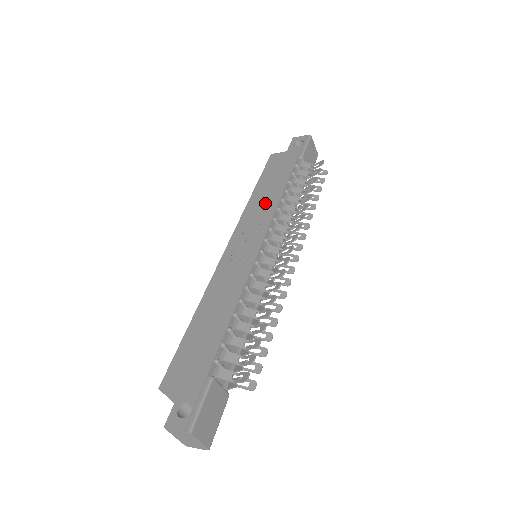
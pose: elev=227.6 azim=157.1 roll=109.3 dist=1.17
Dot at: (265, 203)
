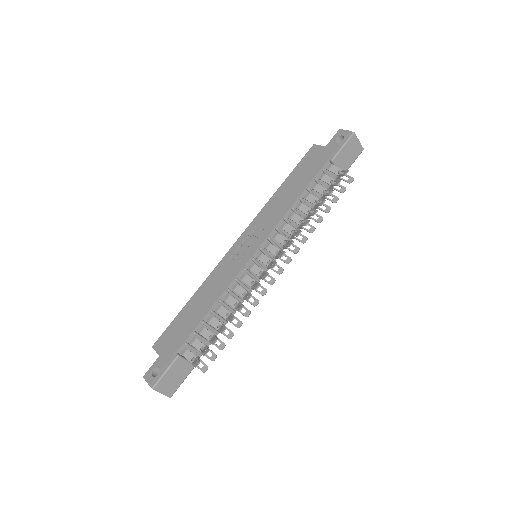
Dot at: (279, 207)
